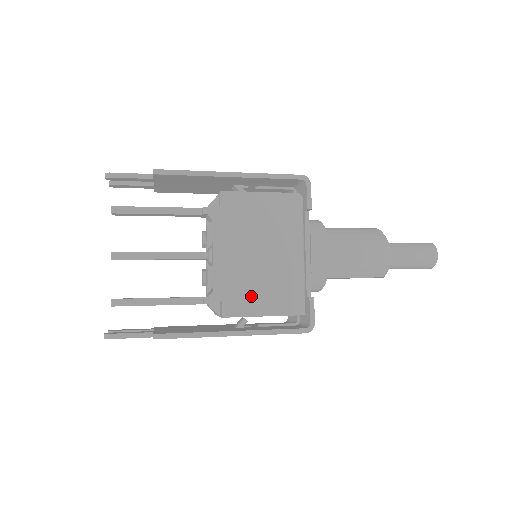
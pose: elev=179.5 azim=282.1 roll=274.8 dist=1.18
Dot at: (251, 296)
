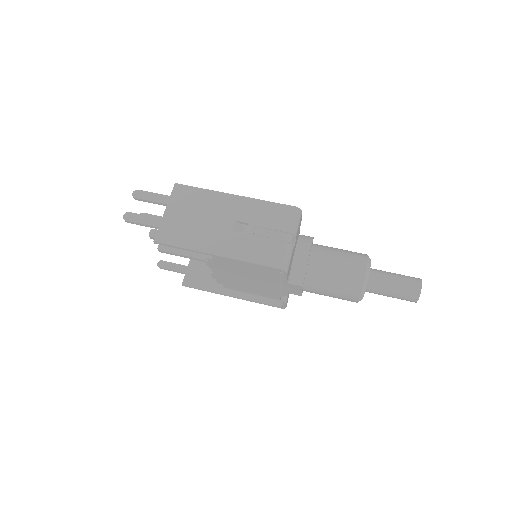
Dot at: (243, 288)
